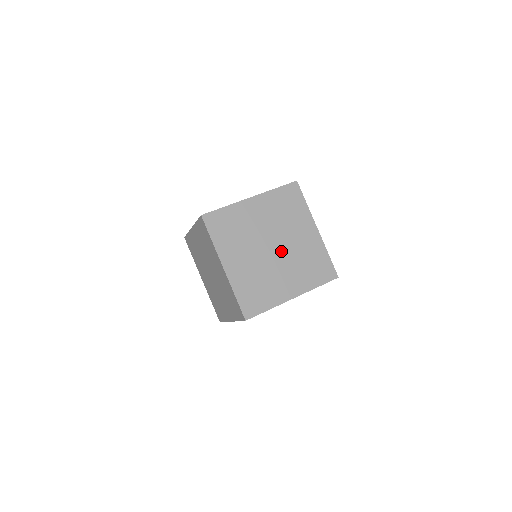
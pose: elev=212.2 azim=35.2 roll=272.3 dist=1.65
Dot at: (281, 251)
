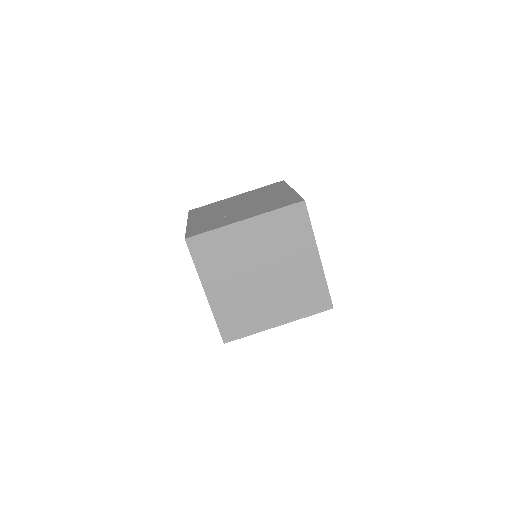
Dot at: (272, 279)
